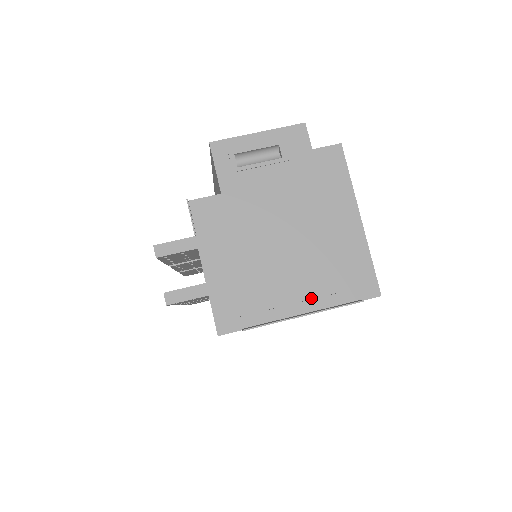
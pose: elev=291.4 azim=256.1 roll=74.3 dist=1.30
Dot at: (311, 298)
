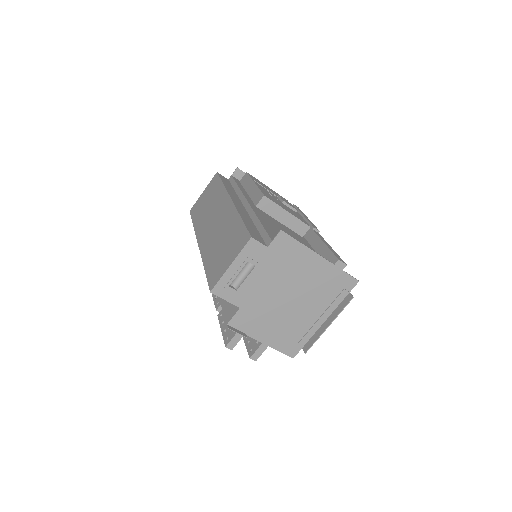
Dot at: (324, 311)
